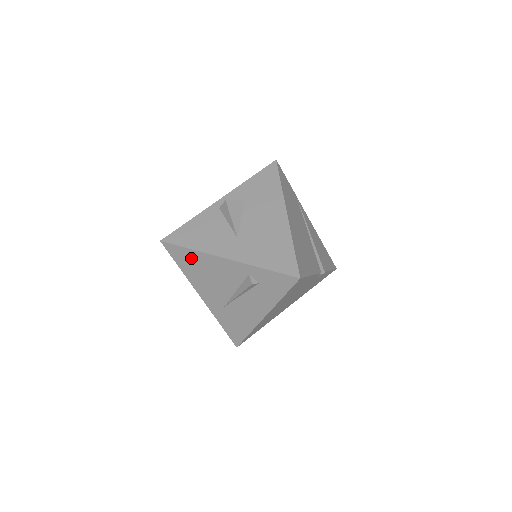
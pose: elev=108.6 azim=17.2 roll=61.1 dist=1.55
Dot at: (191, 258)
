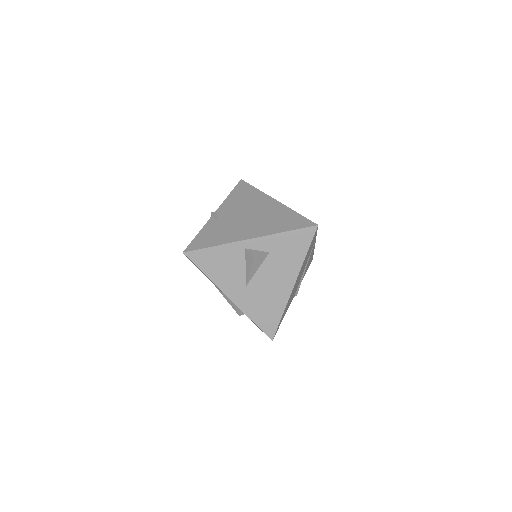
Dot at: occluded
